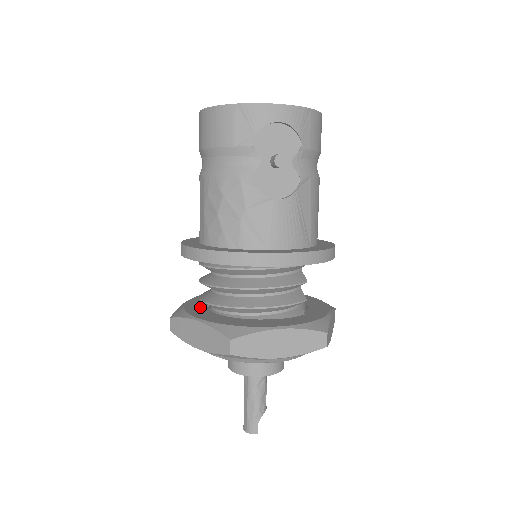
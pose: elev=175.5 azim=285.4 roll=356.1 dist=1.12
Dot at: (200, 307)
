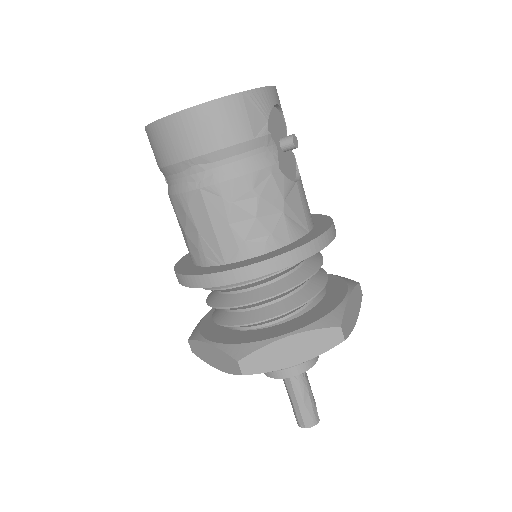
Dot at: (246, 334)
